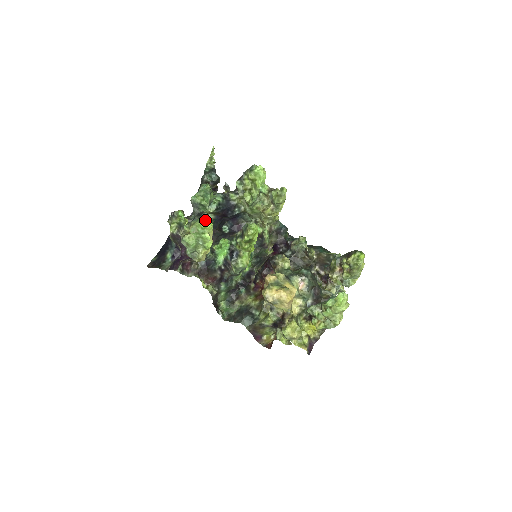
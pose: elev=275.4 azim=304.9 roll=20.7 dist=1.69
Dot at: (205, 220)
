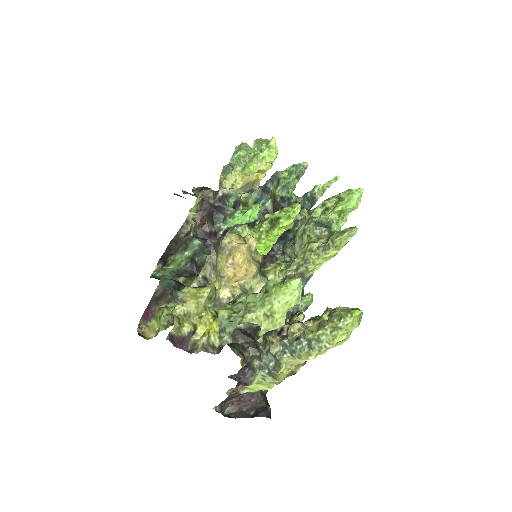
Dot at: (276, 149)
